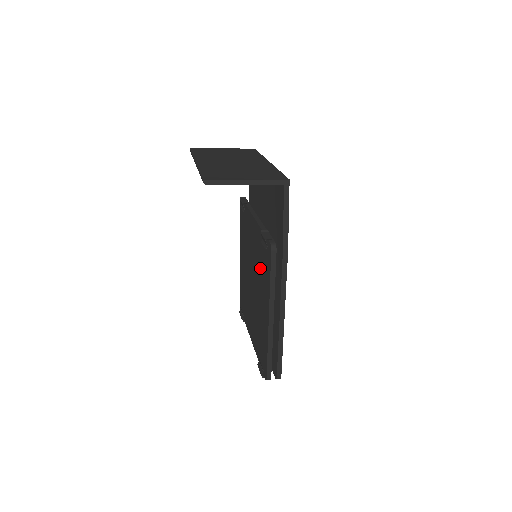
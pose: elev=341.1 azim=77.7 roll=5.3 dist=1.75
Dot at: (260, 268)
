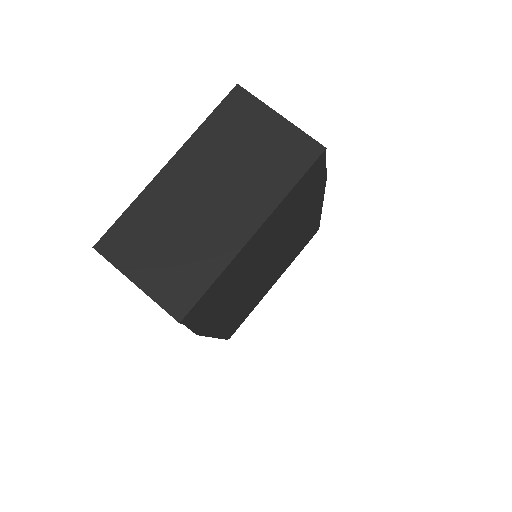
Dot at: occluded
